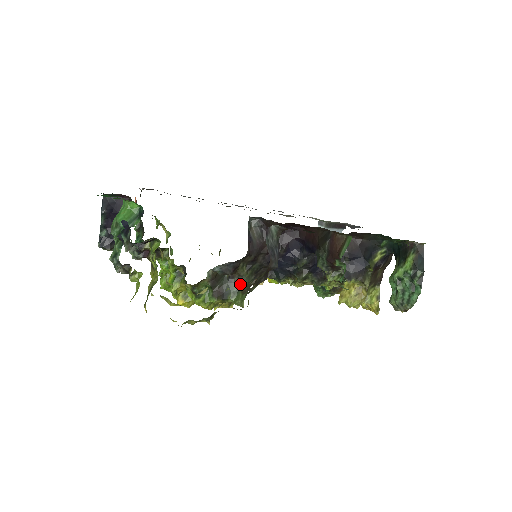
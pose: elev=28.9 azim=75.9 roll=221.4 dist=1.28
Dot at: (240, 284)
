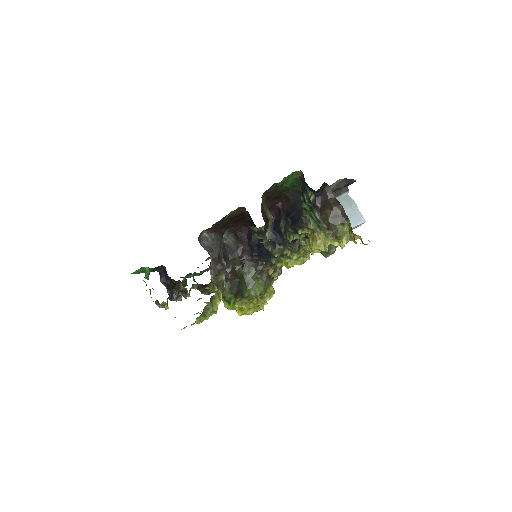
Dot at: (245, 280)
